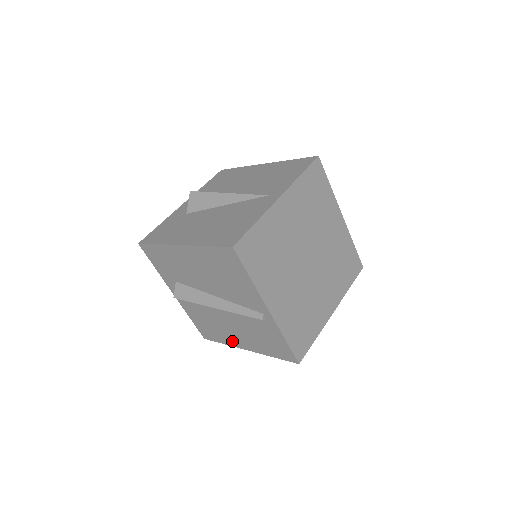
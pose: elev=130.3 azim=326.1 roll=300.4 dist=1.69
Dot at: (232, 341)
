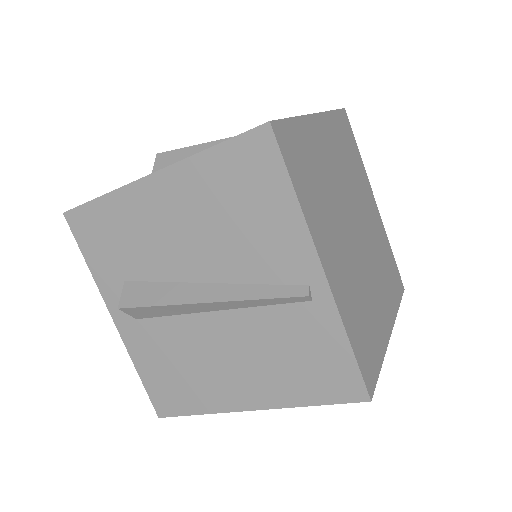
Dot at: (221, 398)
